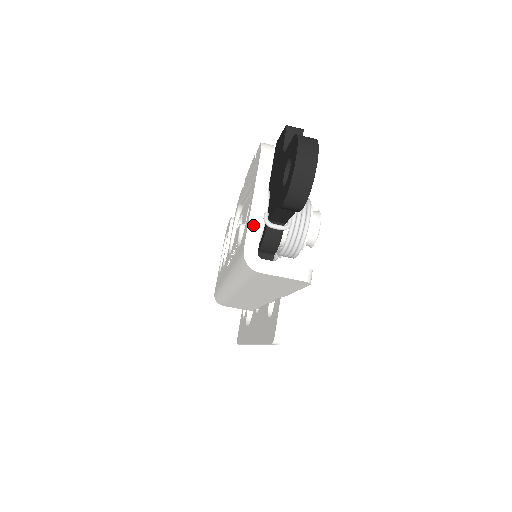
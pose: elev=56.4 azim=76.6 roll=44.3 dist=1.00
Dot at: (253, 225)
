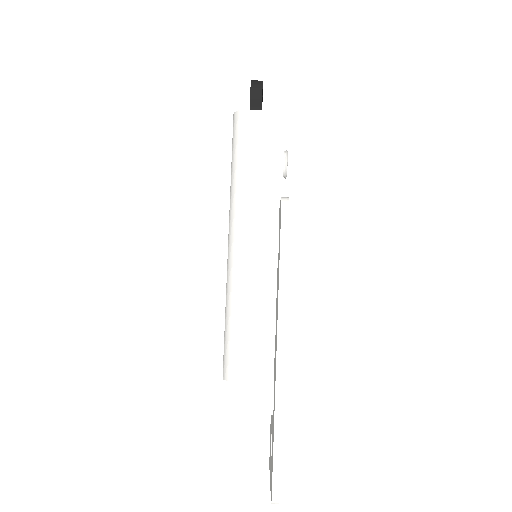
Dot at: occluded
